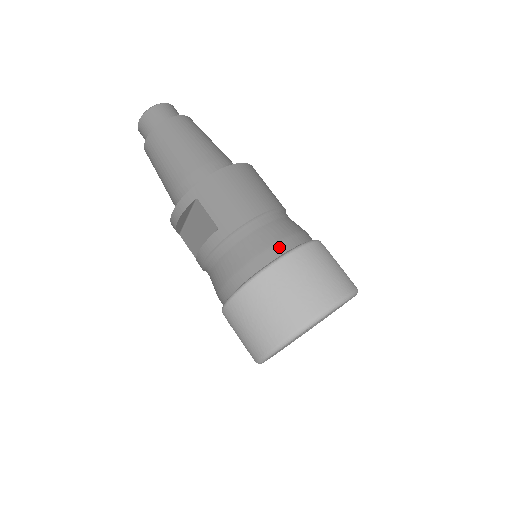
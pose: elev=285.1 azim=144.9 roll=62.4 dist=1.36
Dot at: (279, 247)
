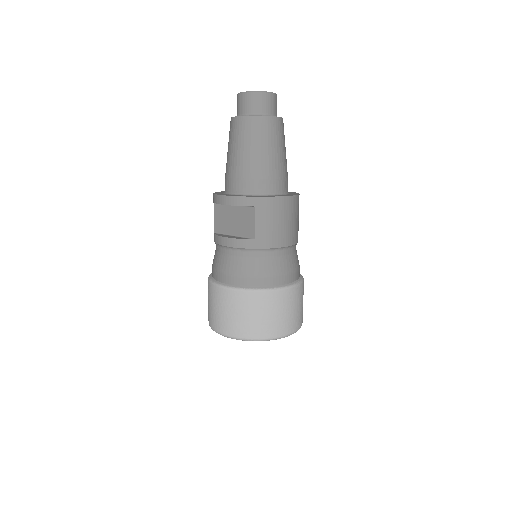
Dot at: (284, 279)
